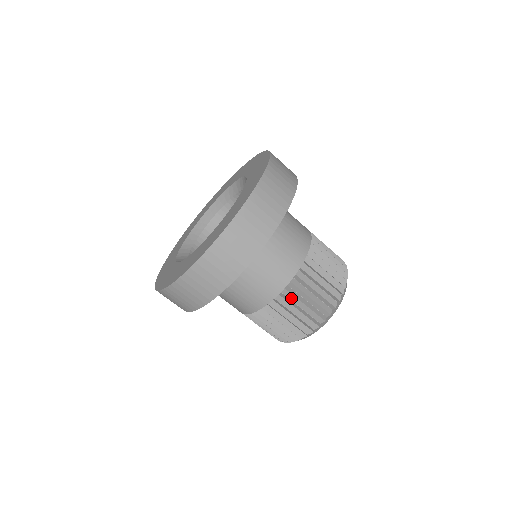
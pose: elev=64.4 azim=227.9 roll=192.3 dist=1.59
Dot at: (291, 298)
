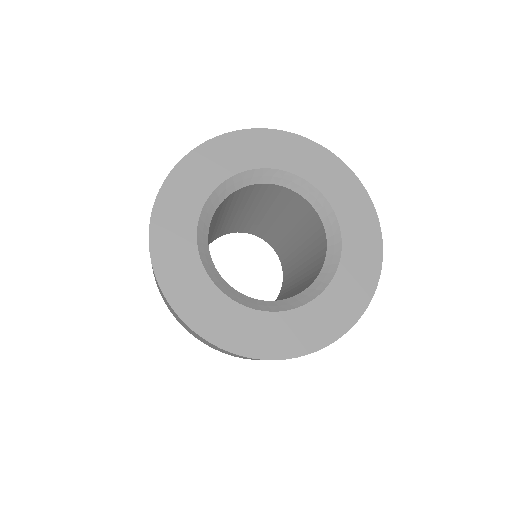
Dot at: occluded
